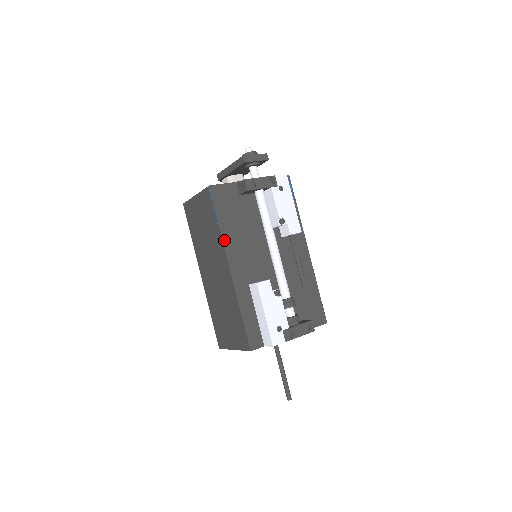
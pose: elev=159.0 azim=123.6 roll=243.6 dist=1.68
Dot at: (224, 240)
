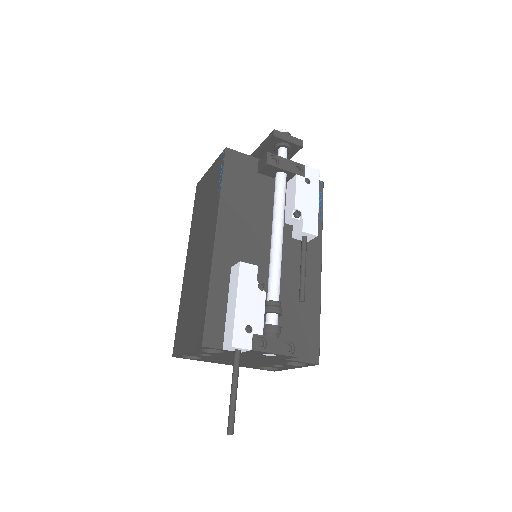
Dot at: (220, 206)
